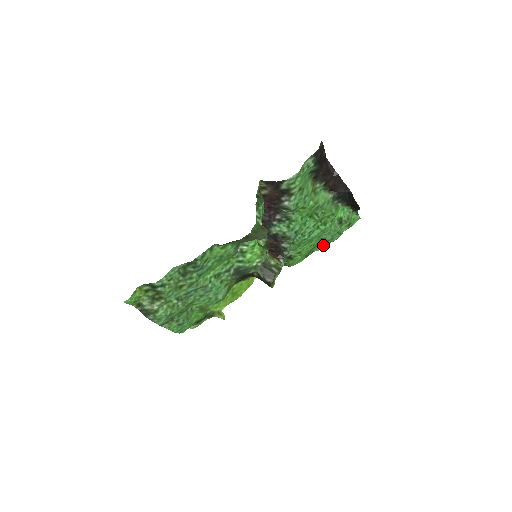
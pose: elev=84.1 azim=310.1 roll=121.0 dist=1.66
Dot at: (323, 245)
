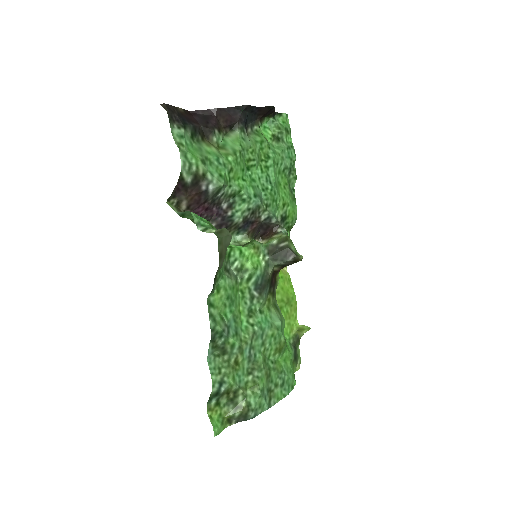
Dot at: (292, 174)
